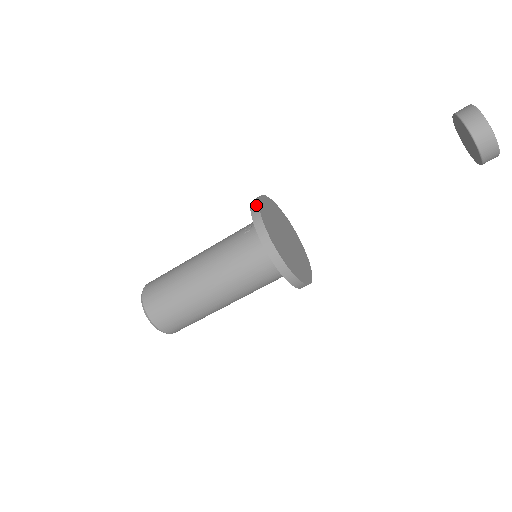
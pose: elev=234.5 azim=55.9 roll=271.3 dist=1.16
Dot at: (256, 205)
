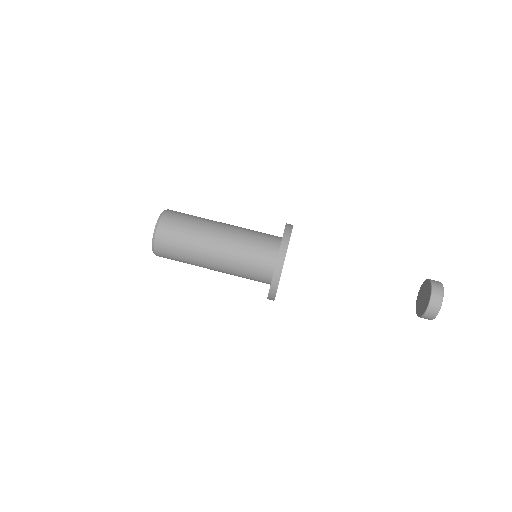
Dot at: occluded
